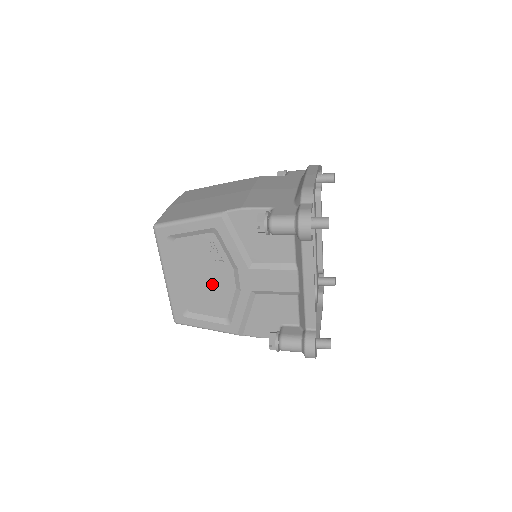
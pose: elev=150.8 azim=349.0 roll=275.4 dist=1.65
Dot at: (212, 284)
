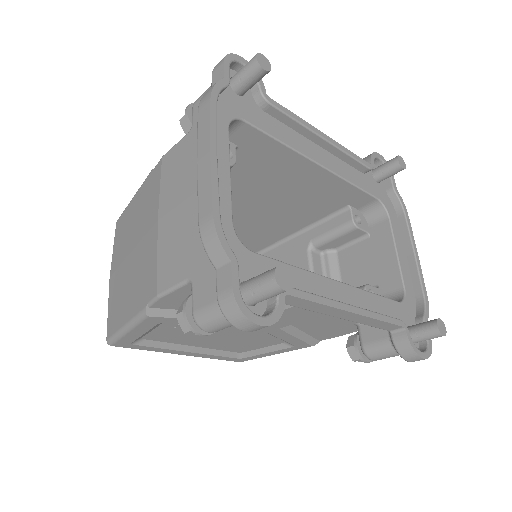
Dot at: (231, 338)
